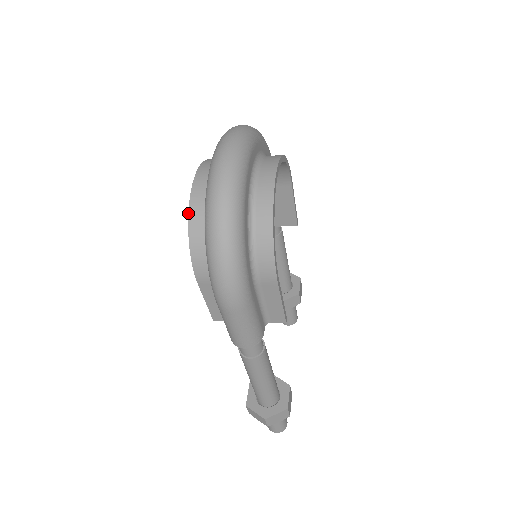
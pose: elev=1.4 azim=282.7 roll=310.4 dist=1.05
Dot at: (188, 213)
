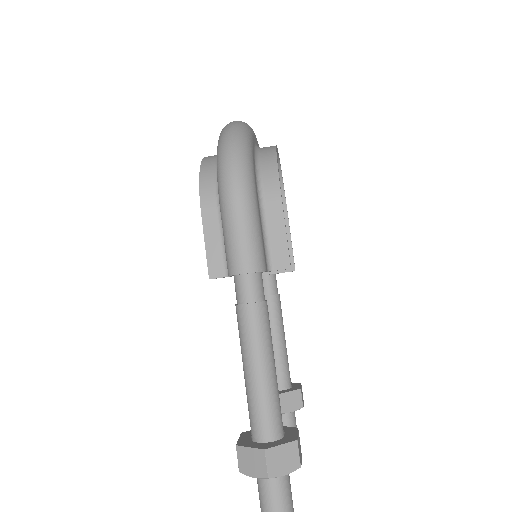
Dot at: (202, 160)
